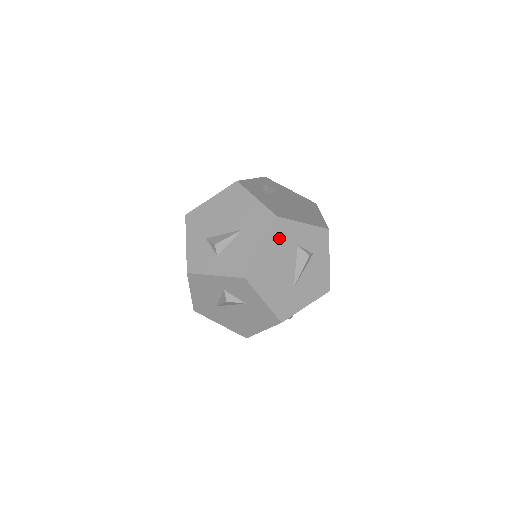
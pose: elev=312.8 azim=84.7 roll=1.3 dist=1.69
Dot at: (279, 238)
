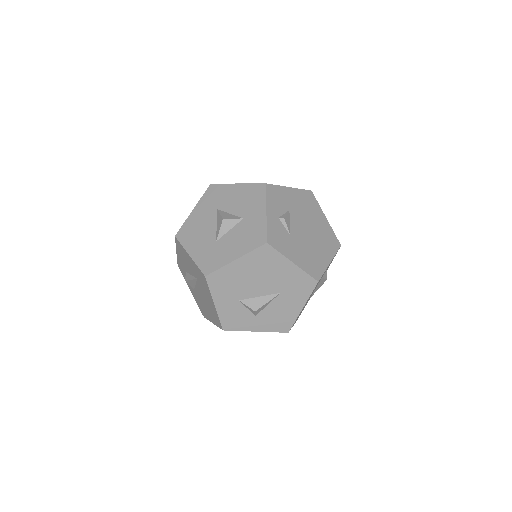
Dot at: occluded
